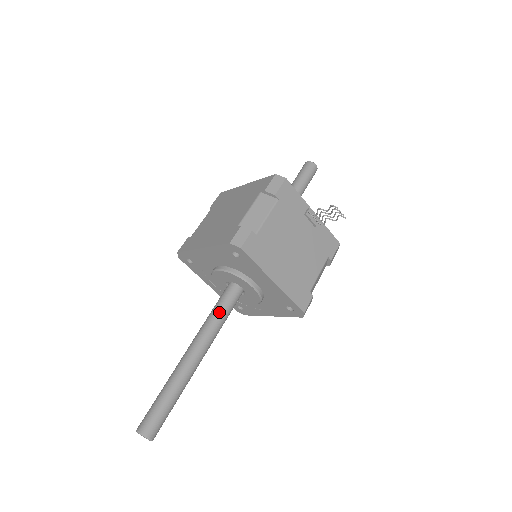
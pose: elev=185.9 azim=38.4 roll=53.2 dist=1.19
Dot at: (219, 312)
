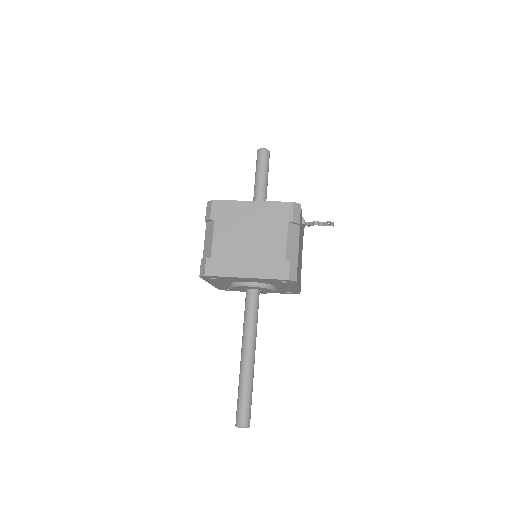
Dot at: (256, 317)
